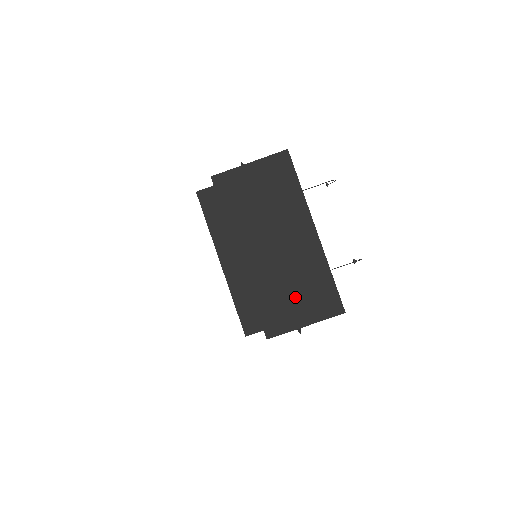
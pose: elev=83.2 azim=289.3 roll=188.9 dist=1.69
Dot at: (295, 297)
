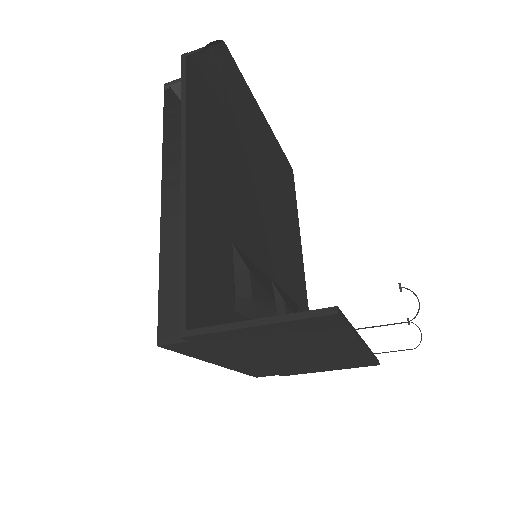
Dot at: (319, 366)
